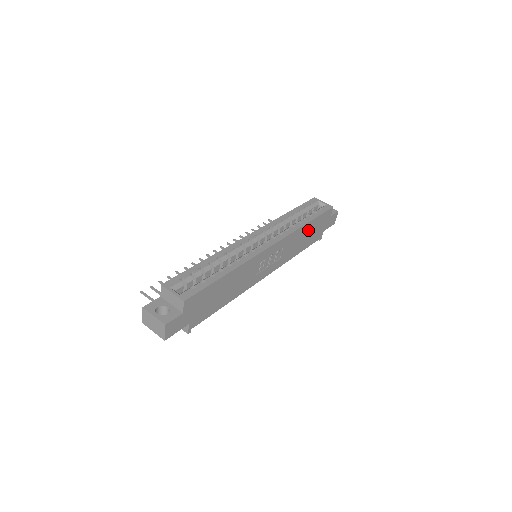
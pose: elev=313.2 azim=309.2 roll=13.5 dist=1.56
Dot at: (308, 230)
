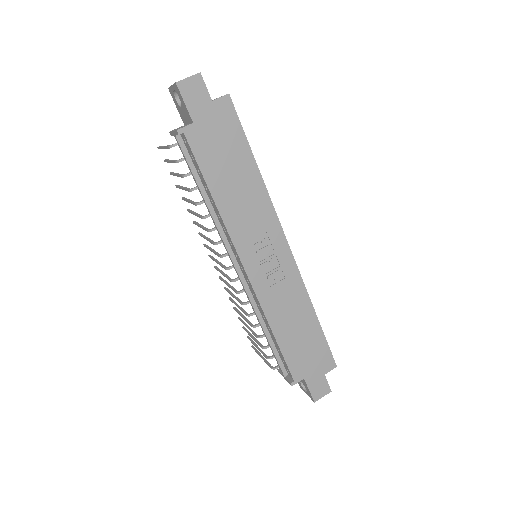
Dot at: (306, 328)
